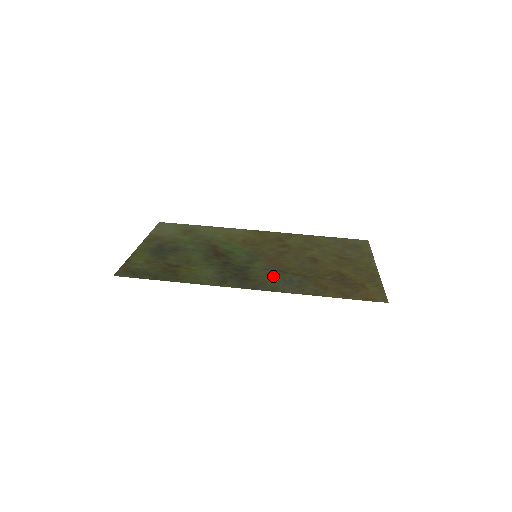
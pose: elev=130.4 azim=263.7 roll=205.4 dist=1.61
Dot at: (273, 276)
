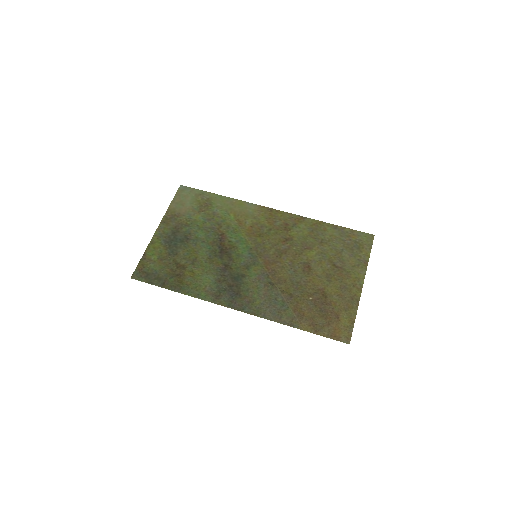
Dot at: (262, 292)
